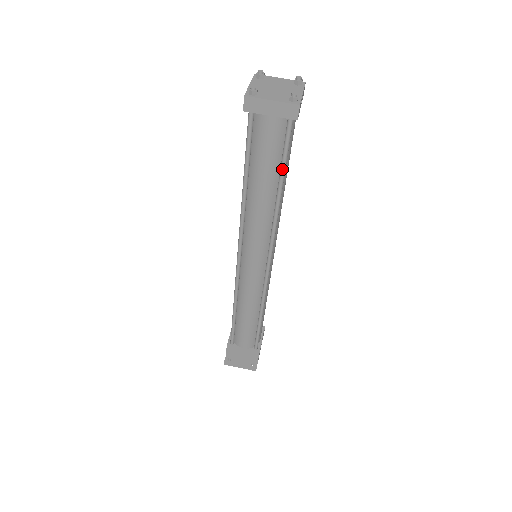
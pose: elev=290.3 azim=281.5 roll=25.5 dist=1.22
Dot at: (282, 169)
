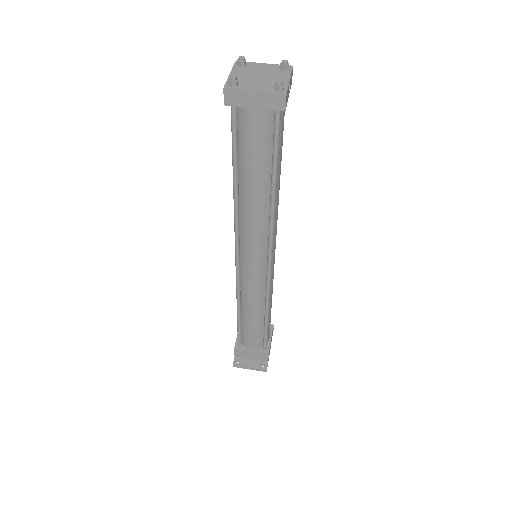
Dot at: (274, 165)
